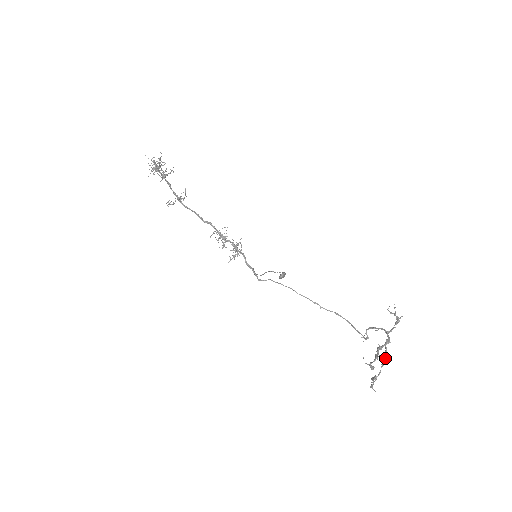
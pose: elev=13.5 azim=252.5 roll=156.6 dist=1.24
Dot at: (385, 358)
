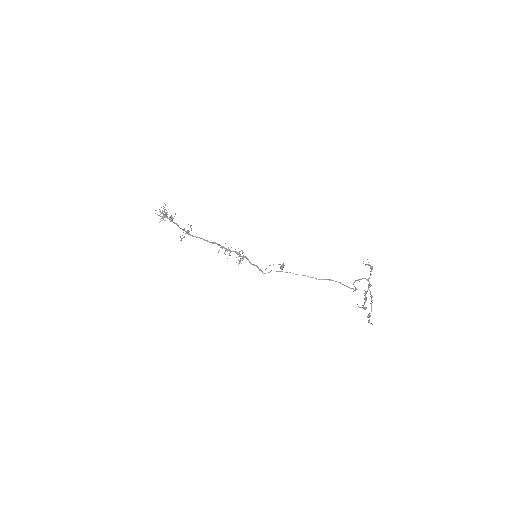
Dot at: (371, 298)
